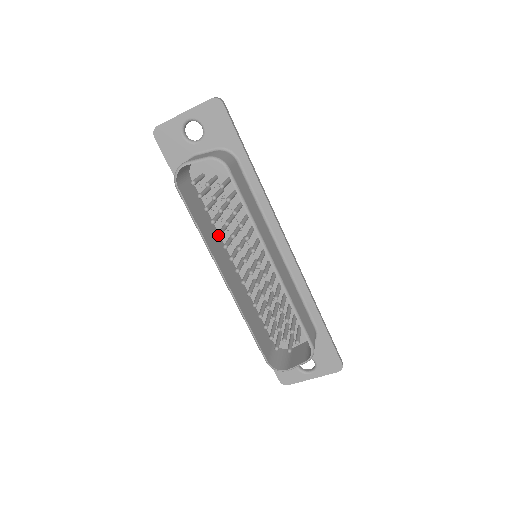
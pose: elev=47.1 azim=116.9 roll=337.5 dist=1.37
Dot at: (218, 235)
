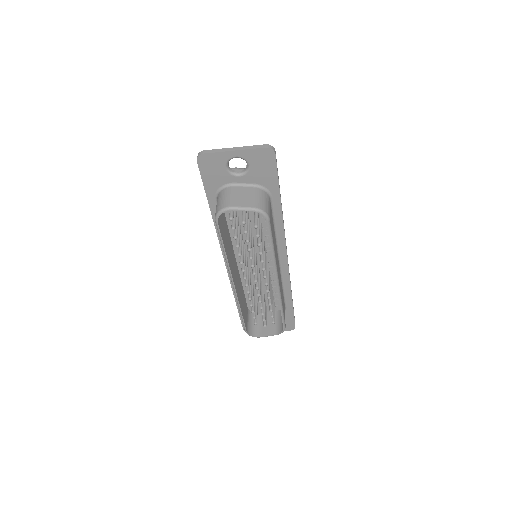
Dot at: (239, 256)
